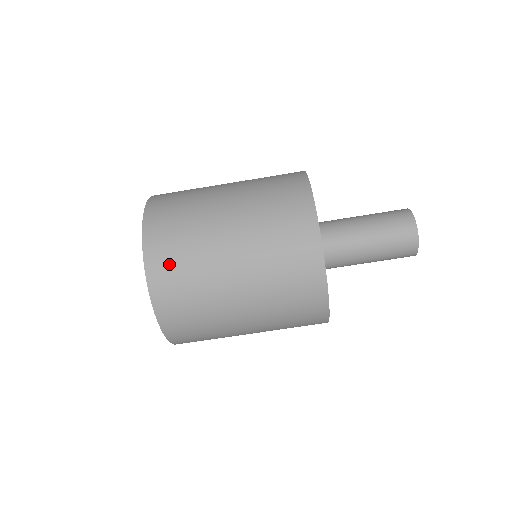
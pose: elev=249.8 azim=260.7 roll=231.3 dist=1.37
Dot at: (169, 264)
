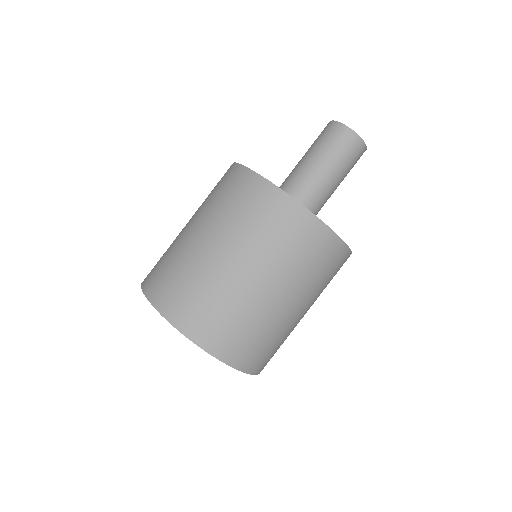
Dot at: (161, 280)
